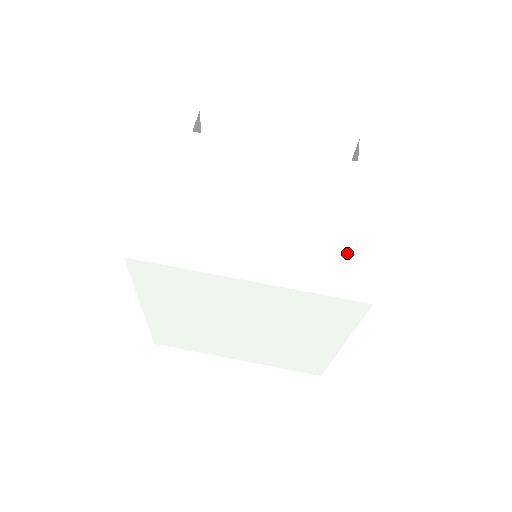
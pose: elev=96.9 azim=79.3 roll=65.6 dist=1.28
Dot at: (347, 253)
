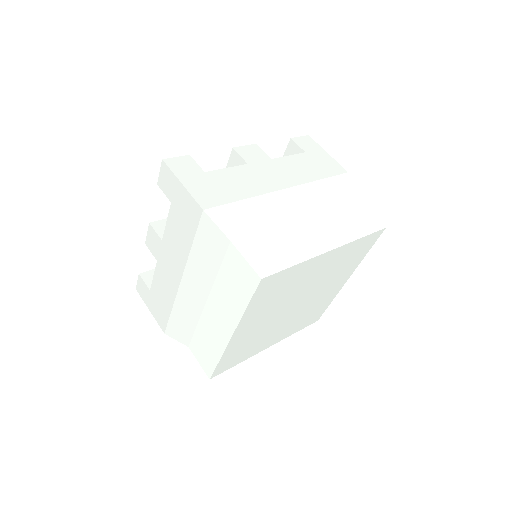
Dot at: (350, 208)
